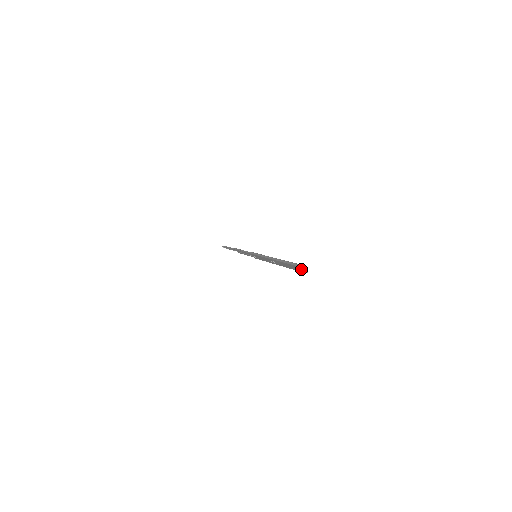
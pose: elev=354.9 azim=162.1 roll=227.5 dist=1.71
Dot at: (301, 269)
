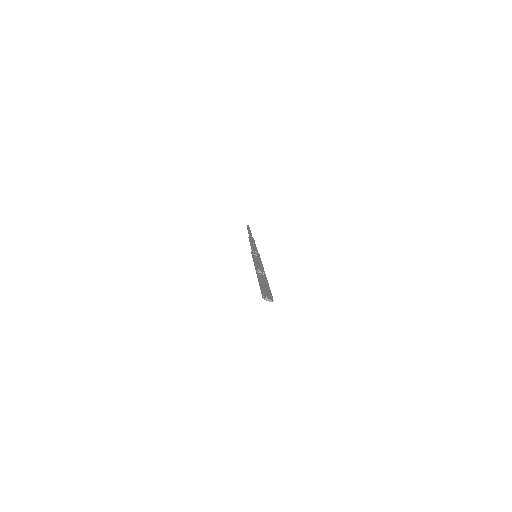
Dot at: (266, 299)
